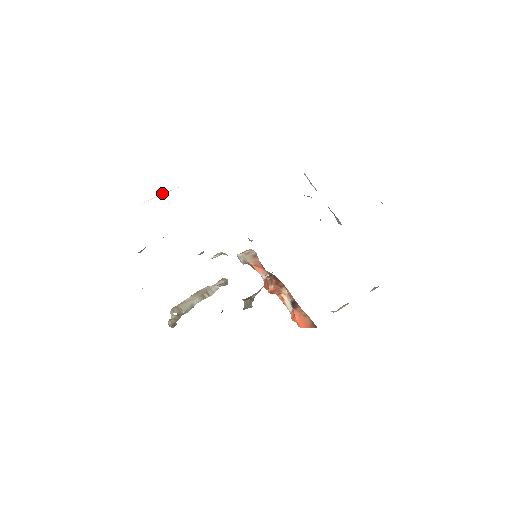
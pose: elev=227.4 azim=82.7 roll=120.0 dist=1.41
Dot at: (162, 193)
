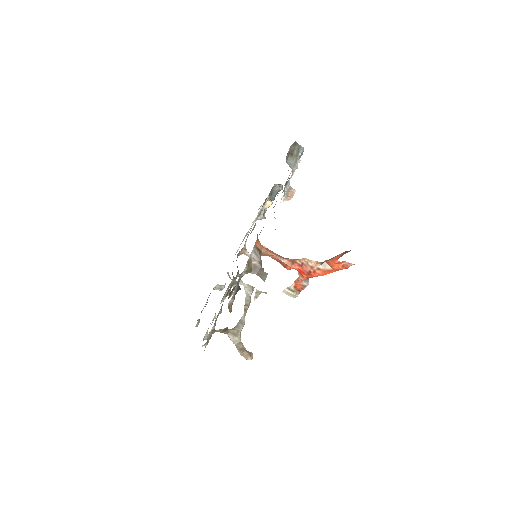
Dot at: occluded
